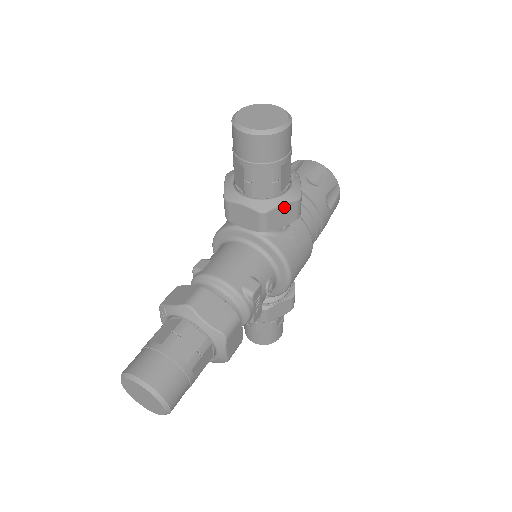
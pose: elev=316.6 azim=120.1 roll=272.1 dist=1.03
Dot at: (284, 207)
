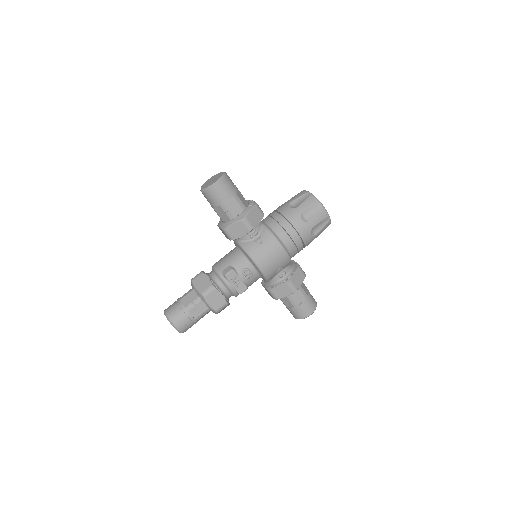
Dot at: (235, 225)
